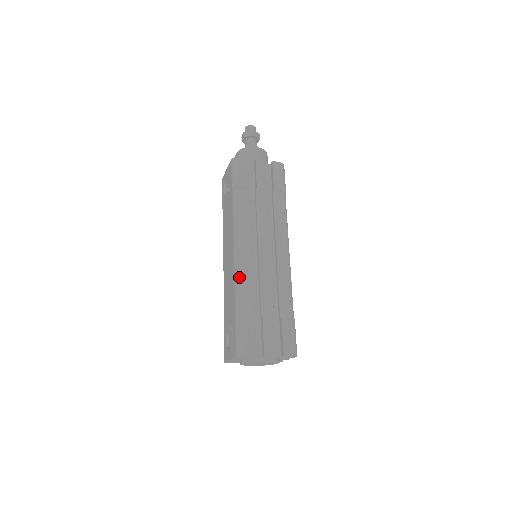
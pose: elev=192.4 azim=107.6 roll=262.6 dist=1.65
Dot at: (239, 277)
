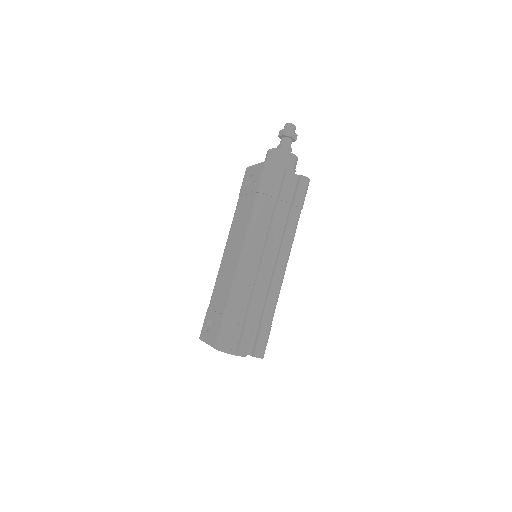
Dot at: (238, 280)
